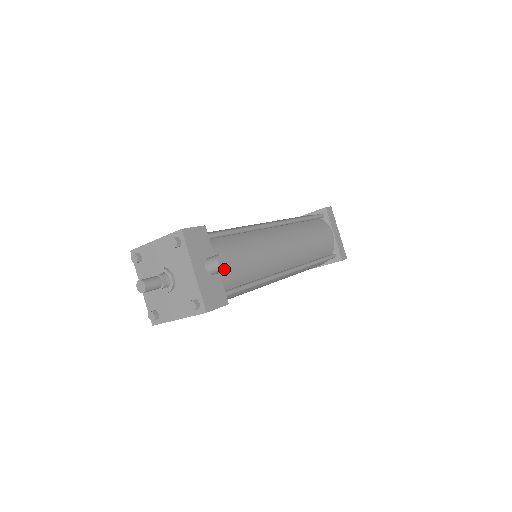
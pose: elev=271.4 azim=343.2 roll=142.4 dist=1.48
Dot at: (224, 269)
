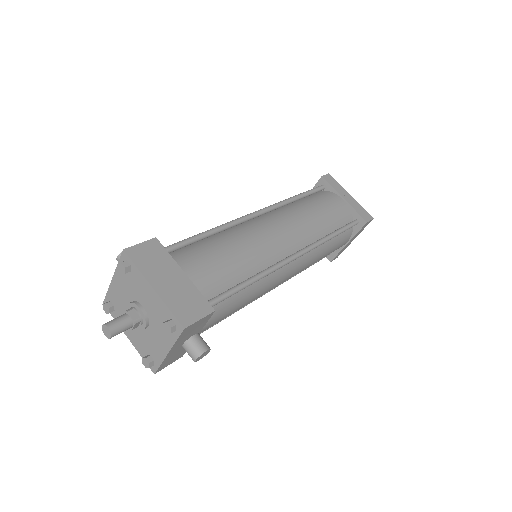
Dot at: (198, 360)
